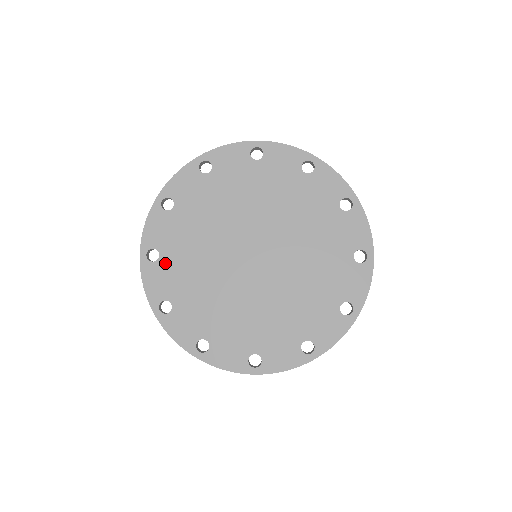
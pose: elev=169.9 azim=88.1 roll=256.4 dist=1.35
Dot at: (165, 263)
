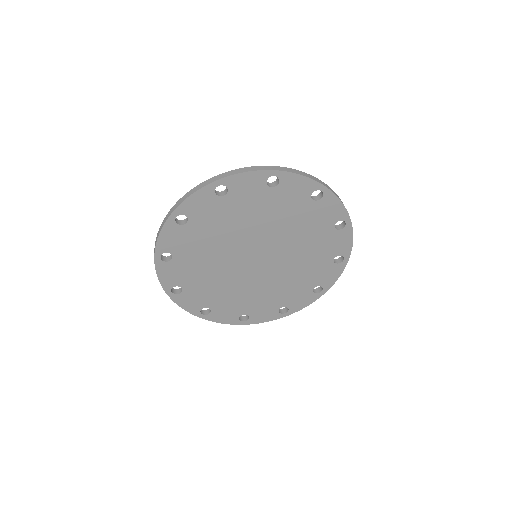
Dot at: (177, 263)
